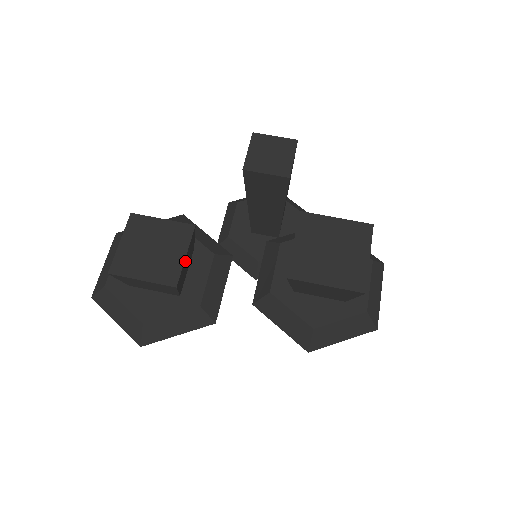
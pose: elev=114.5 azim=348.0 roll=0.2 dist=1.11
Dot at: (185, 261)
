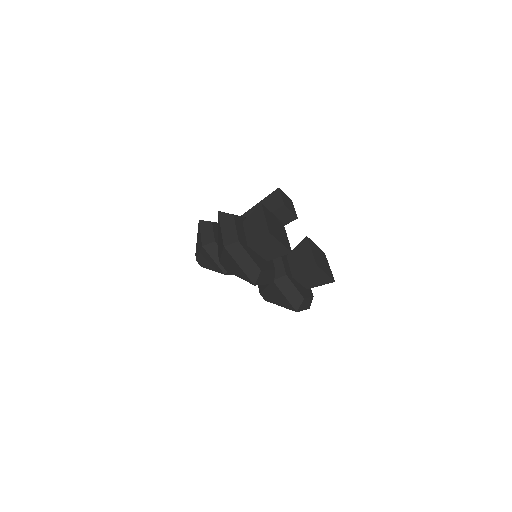
Dot at: occluded
